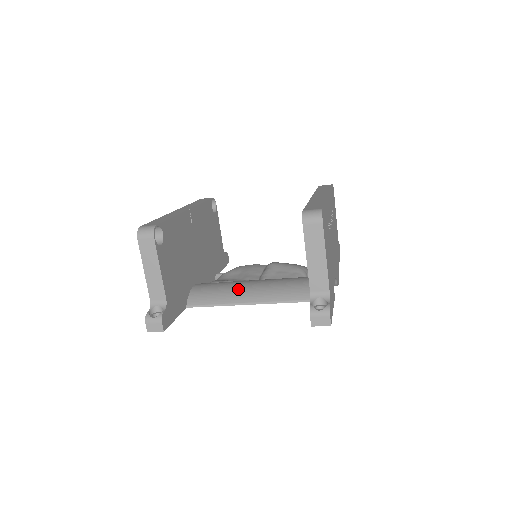
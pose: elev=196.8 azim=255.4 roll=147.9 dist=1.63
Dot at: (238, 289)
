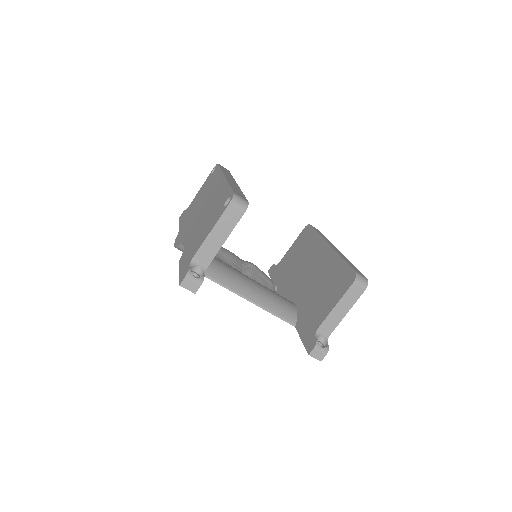
Dot at: (240, 280)
